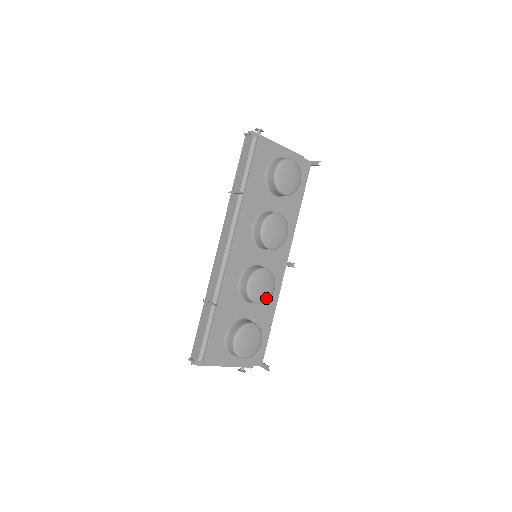
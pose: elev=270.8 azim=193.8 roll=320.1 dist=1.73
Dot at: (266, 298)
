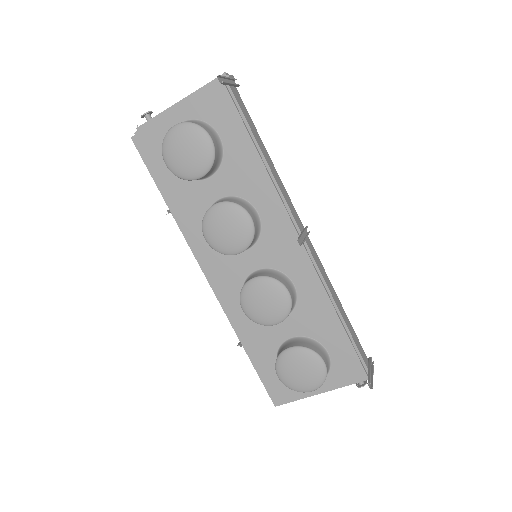
Dot at: (283, 312)
